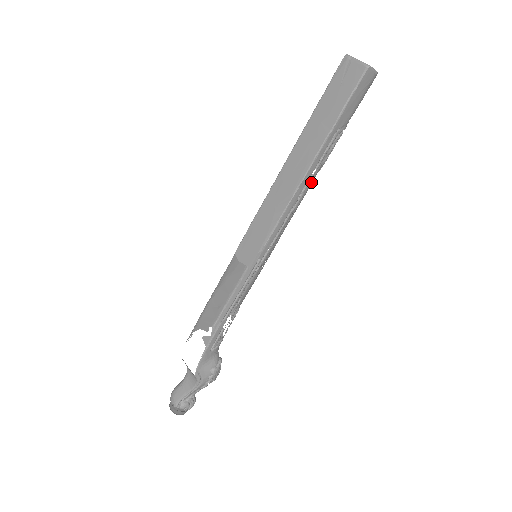
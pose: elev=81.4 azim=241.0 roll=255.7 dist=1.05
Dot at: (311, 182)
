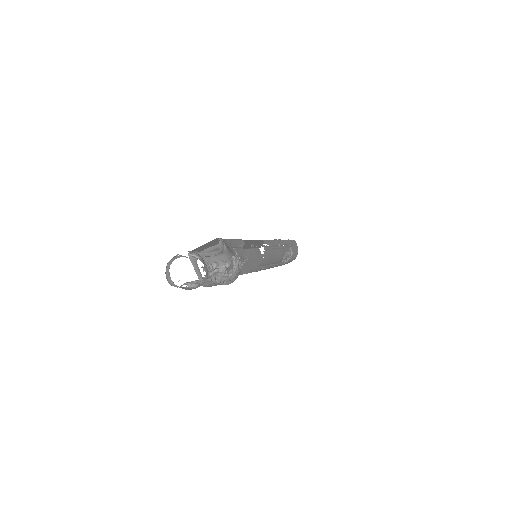
Dot at: (283, 251)
